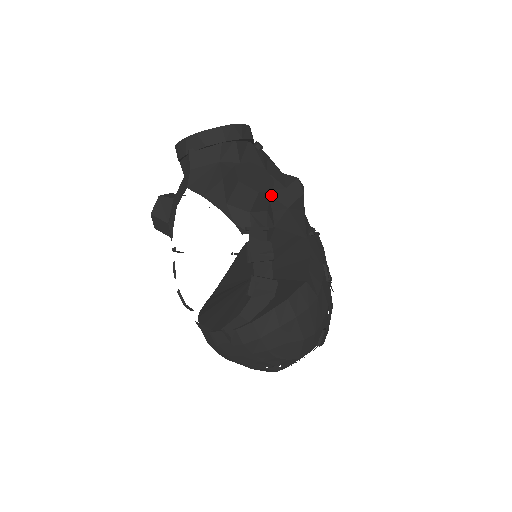
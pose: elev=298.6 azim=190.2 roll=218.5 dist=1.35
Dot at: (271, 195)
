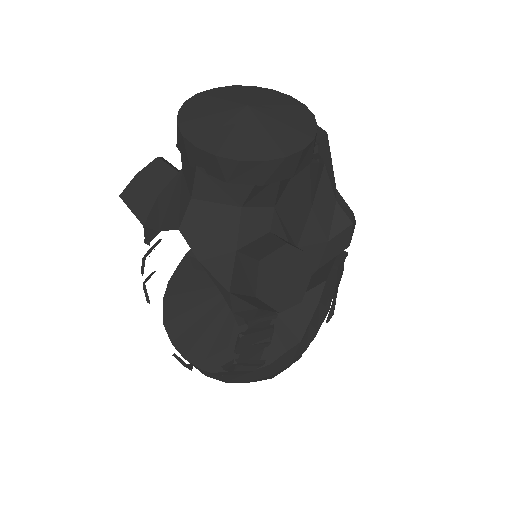
Dot at: (297, 301)
